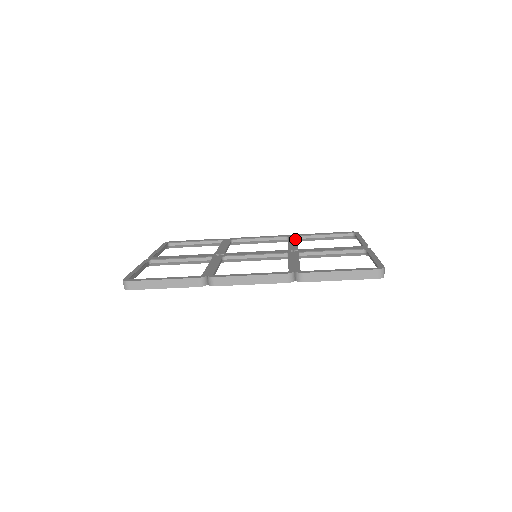
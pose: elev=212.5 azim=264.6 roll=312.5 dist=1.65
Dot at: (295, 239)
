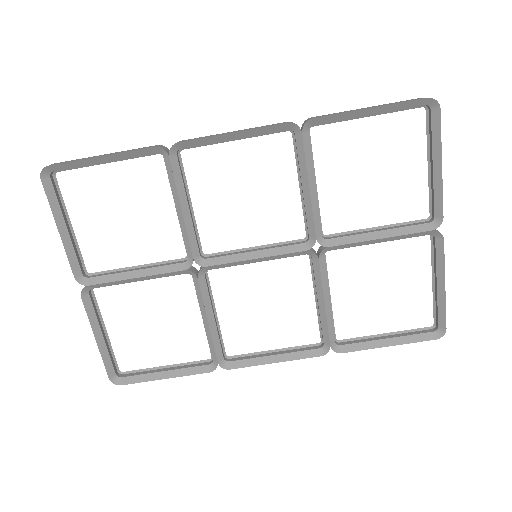
Dot at: occluded
